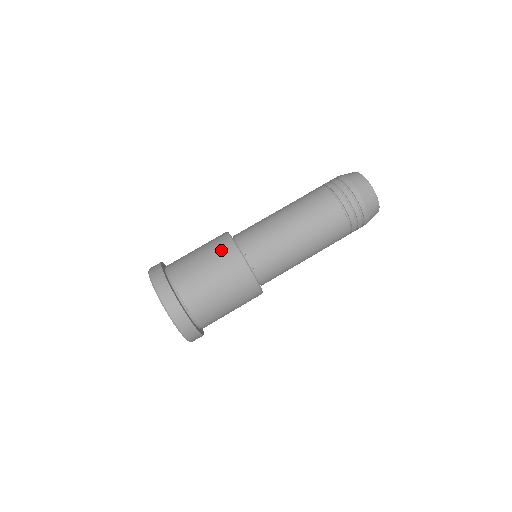
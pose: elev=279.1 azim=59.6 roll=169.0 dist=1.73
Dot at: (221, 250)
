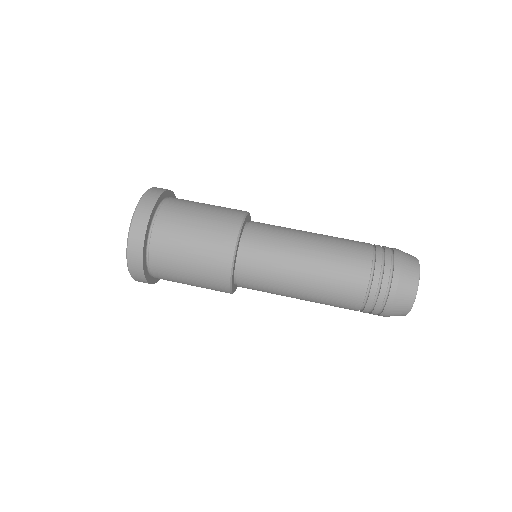
Dot at: (221, 230)
